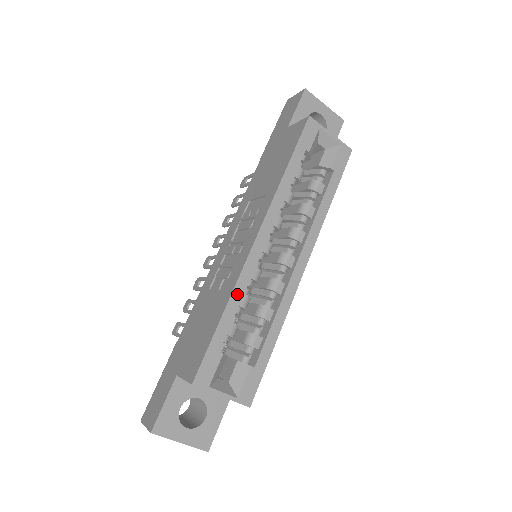
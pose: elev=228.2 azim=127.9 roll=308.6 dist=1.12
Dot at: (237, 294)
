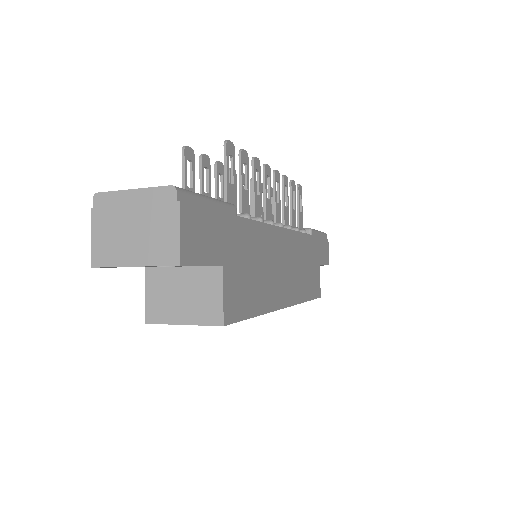
Dot at: occluded
